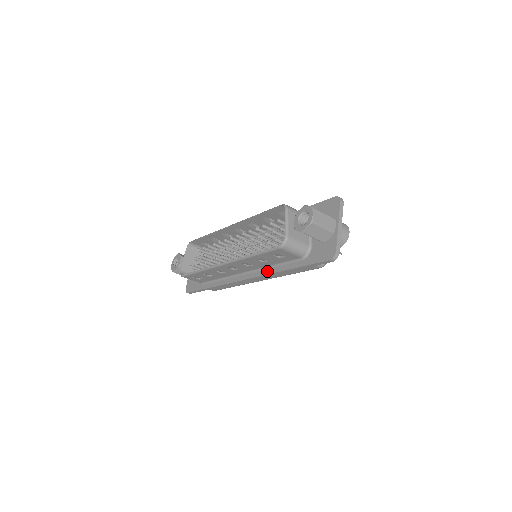
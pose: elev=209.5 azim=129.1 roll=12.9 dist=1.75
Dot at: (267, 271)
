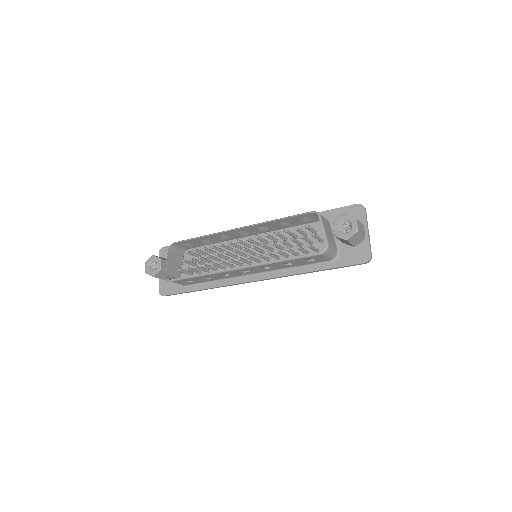
Dot at: (284, 273)
